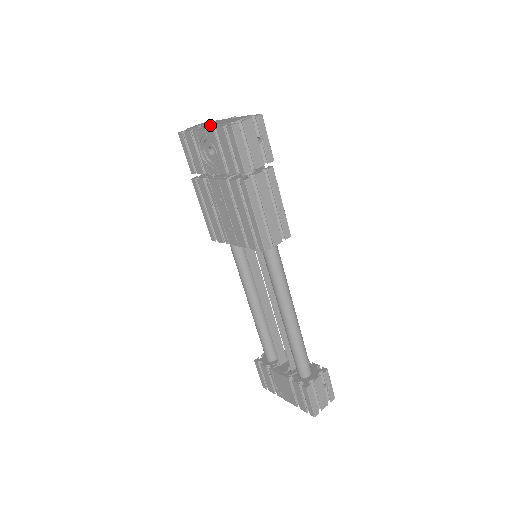
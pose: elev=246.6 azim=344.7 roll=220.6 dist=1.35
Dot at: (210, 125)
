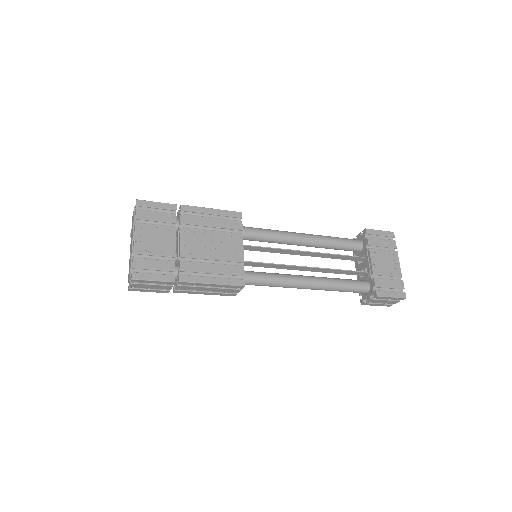
Dot at: occluded
